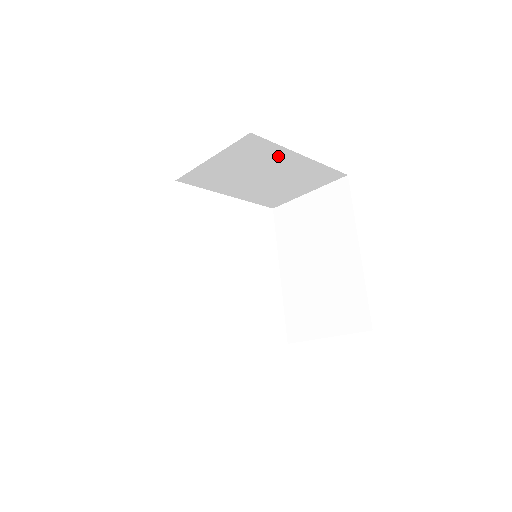
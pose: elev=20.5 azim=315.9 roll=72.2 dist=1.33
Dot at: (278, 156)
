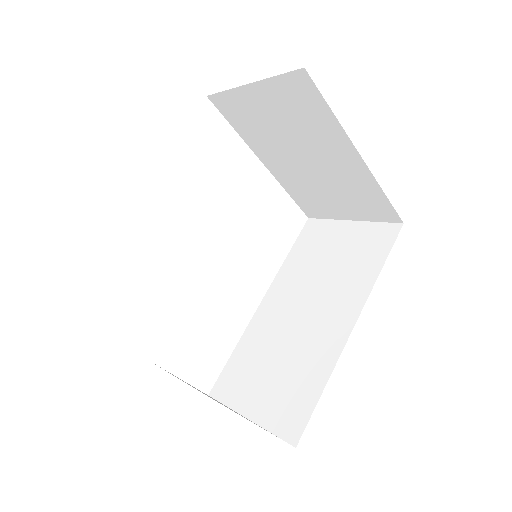
Dot at: occluded
